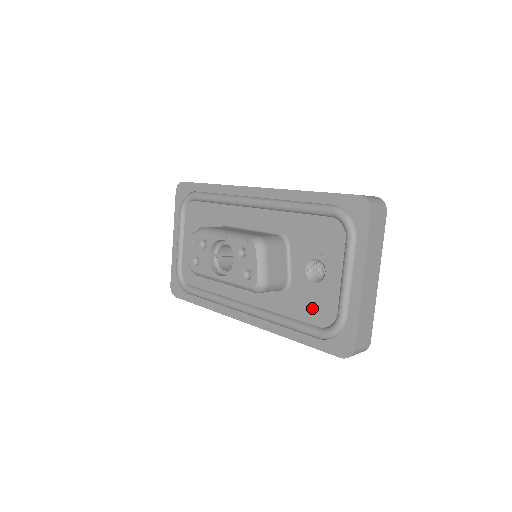
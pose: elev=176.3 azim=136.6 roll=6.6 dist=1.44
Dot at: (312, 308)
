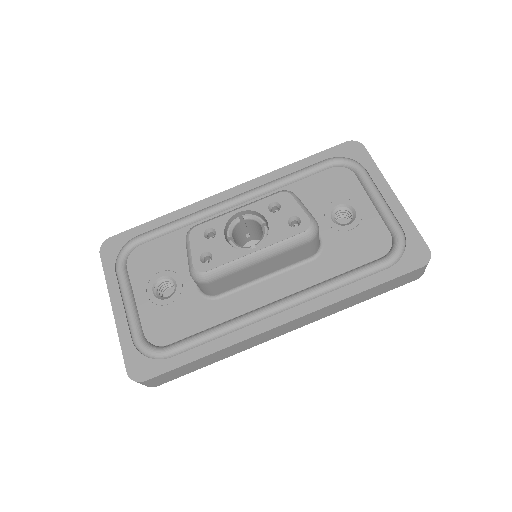
Dot at: (362, 246)
